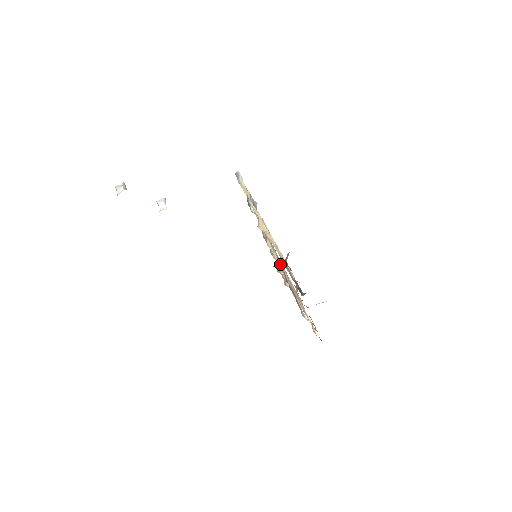
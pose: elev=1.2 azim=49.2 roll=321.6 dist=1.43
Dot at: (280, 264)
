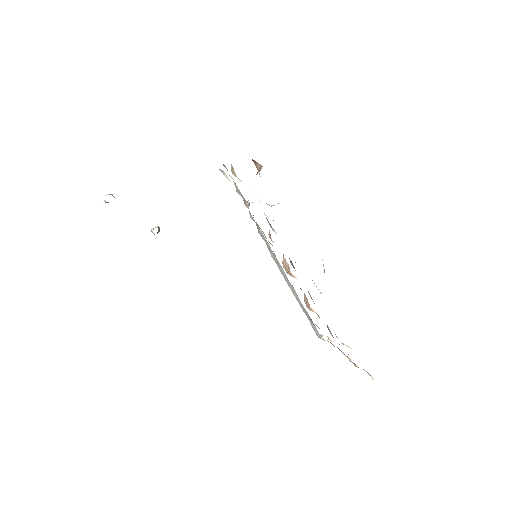
Dot at: (275, 232)
